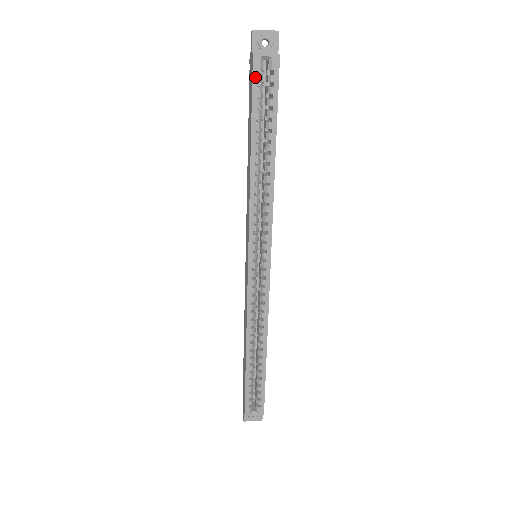
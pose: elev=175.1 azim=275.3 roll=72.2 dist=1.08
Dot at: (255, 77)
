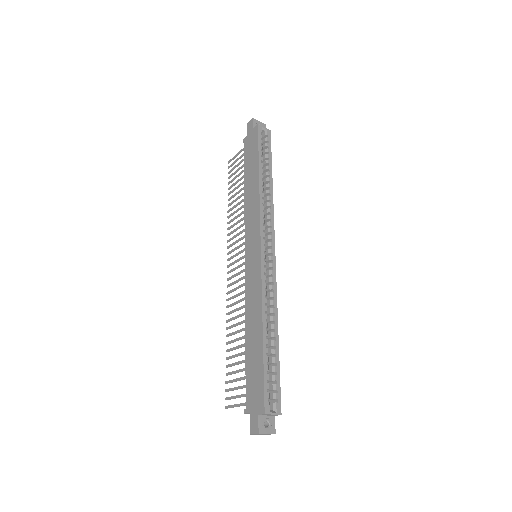
Dot at: (259, 135)
